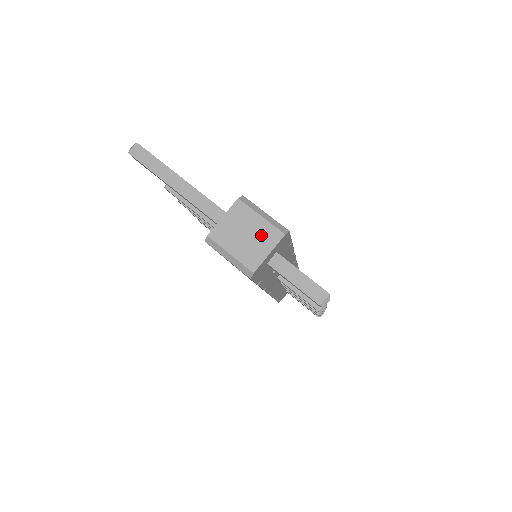
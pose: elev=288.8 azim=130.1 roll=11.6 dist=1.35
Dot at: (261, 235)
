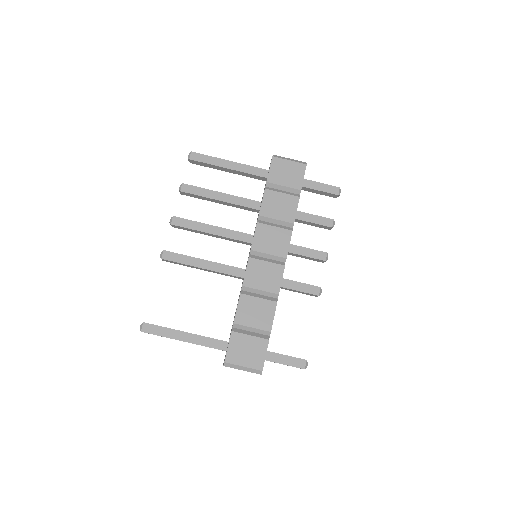
Dot at: occluded
